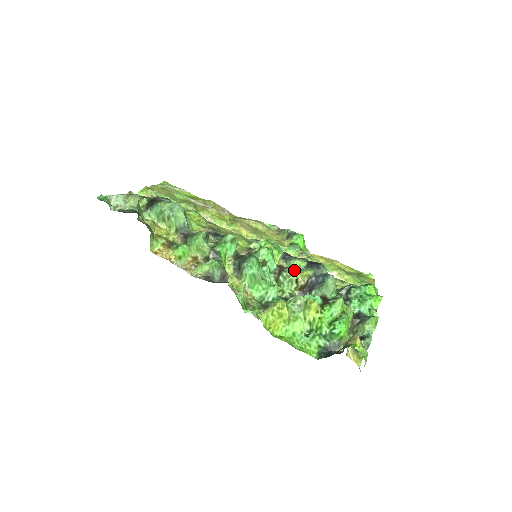
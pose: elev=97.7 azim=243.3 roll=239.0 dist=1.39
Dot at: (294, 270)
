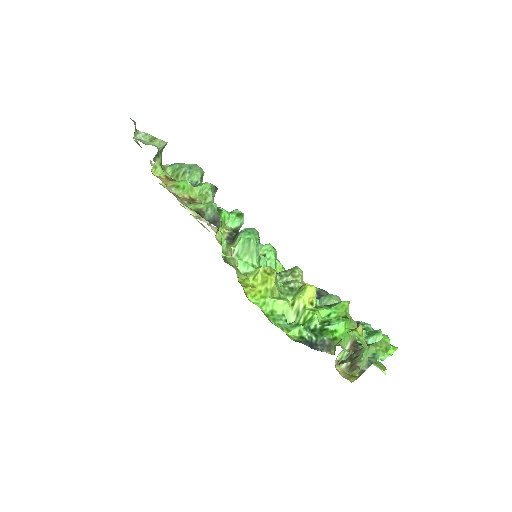
Dot at: (296, 270)
